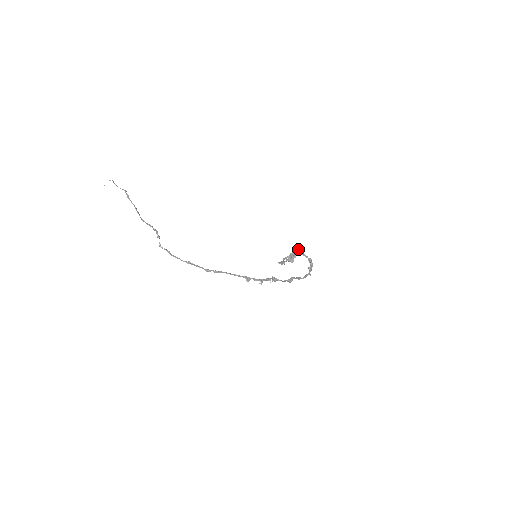
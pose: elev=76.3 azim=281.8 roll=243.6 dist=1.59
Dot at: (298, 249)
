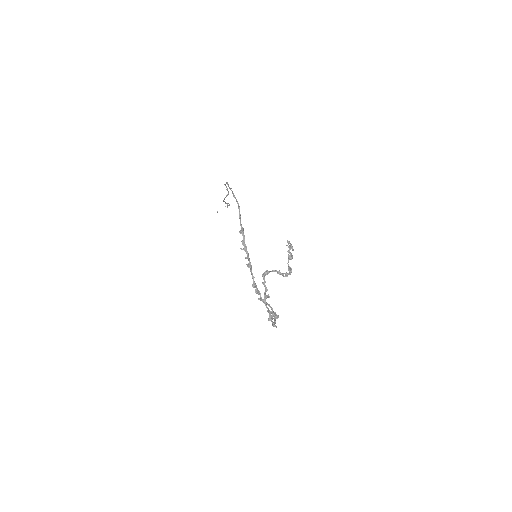
Dot at: occluded
